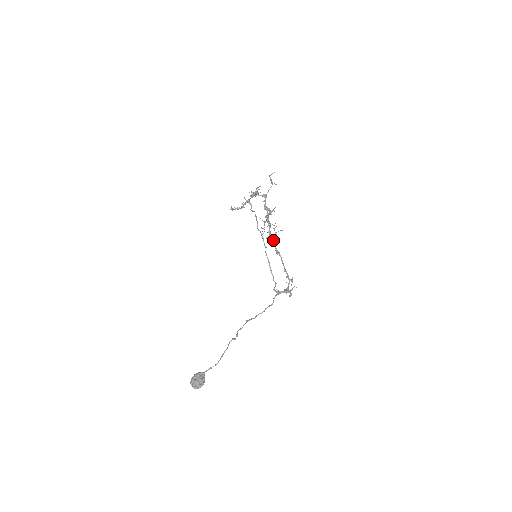
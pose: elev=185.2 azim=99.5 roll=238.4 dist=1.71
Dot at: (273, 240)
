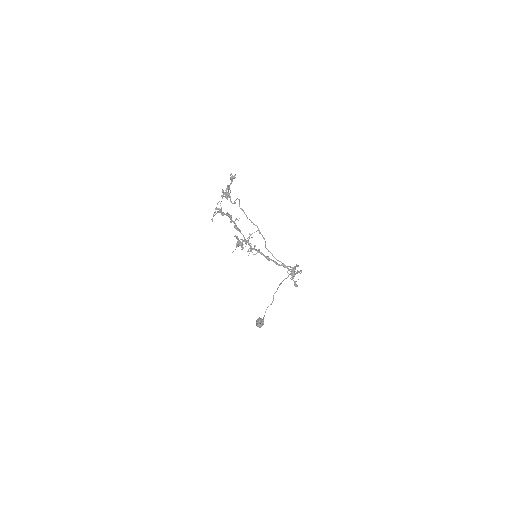
Dot at: (259, 252)
